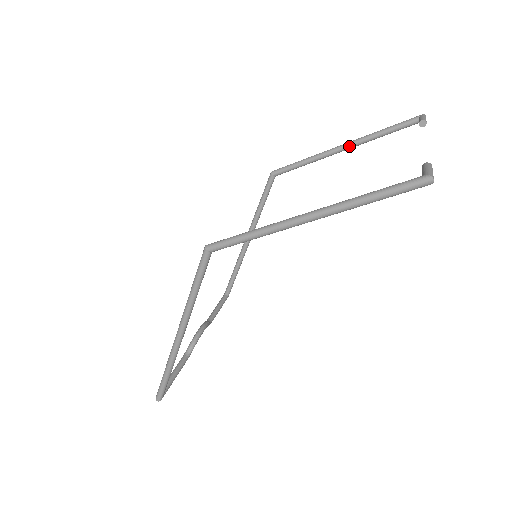
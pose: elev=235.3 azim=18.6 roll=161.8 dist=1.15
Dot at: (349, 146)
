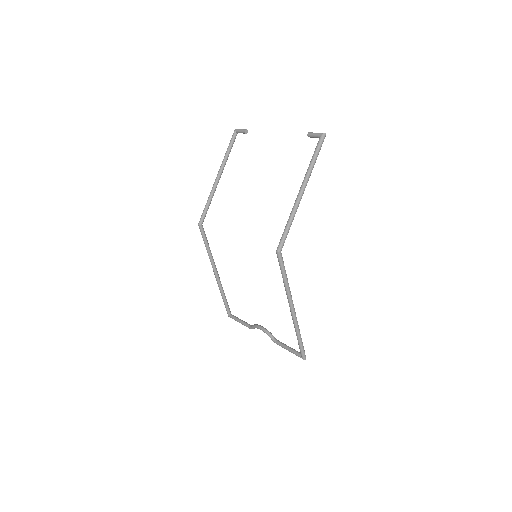
Dot at: (221, 173)
